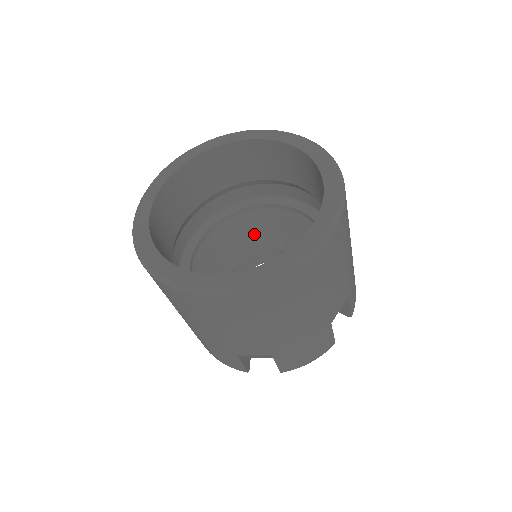
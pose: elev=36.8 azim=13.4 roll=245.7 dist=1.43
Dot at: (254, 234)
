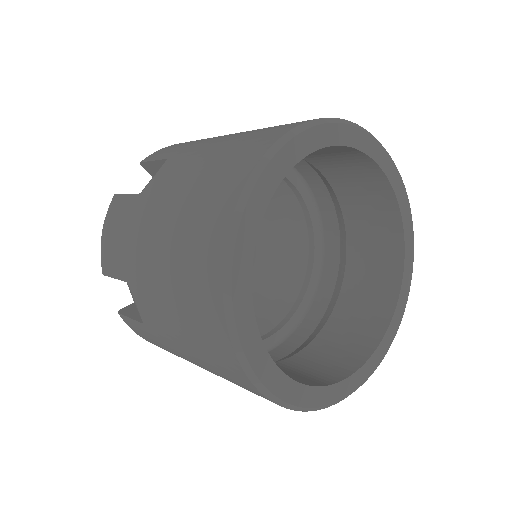
Dot at: occluded
